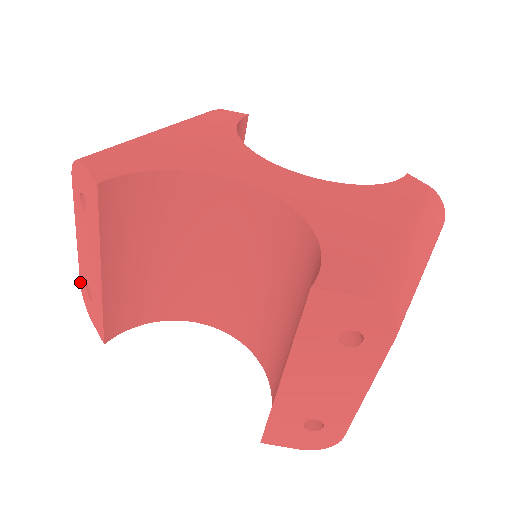
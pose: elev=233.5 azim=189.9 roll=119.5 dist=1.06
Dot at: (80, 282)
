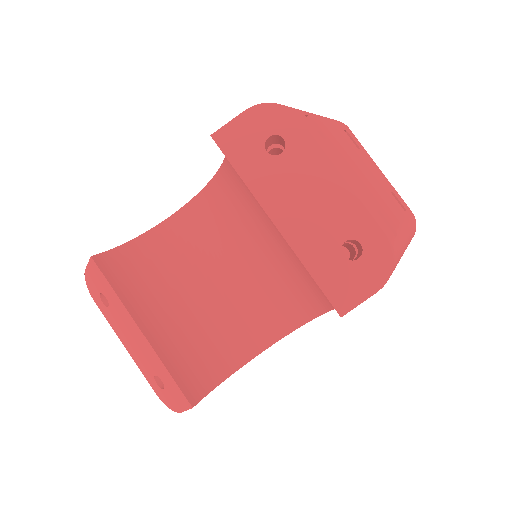
Dot at: occluded
